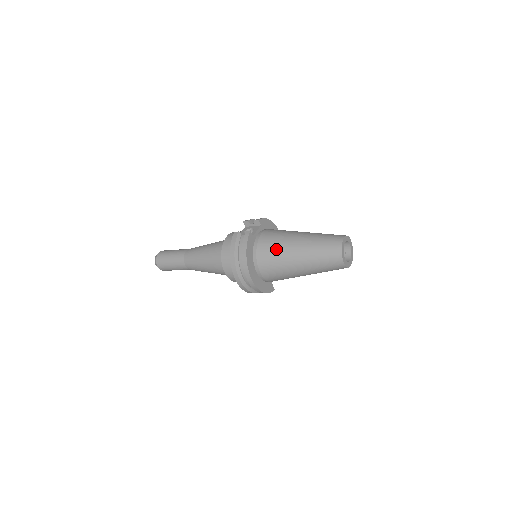
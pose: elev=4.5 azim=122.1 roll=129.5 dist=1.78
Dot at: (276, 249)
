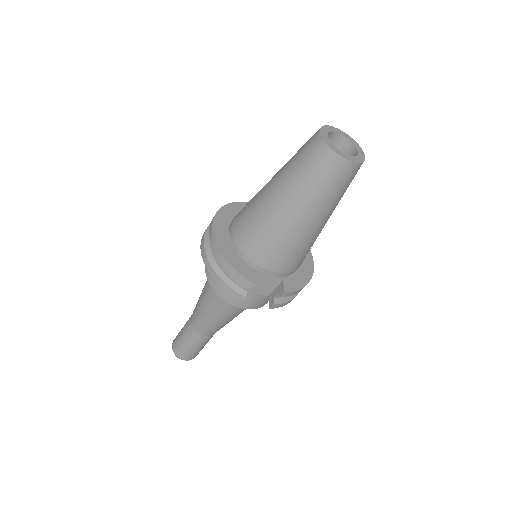
Dot at: occluded
